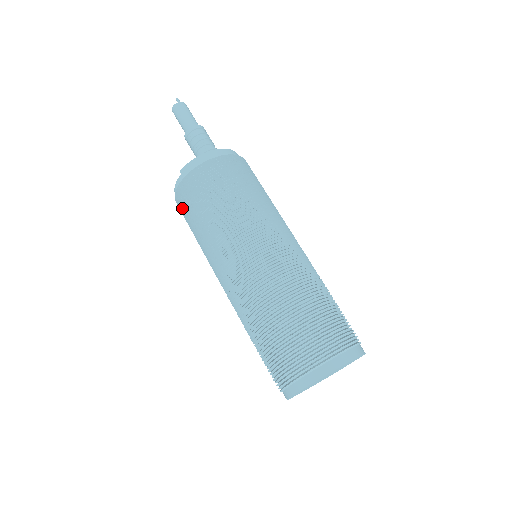
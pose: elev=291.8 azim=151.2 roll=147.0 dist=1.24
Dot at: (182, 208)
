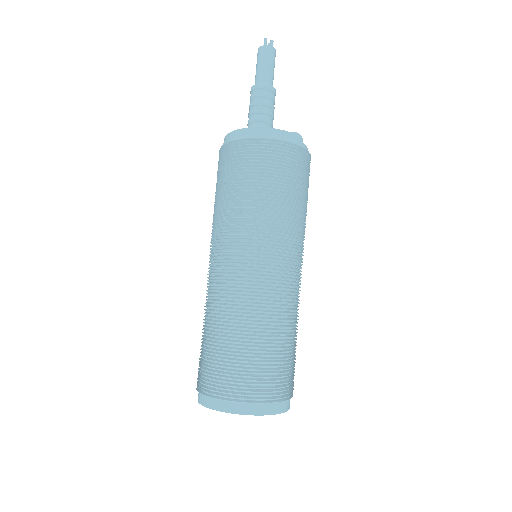
Dot at: occluded
